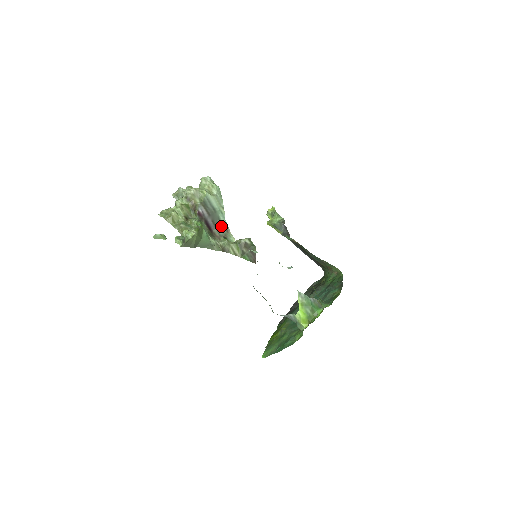
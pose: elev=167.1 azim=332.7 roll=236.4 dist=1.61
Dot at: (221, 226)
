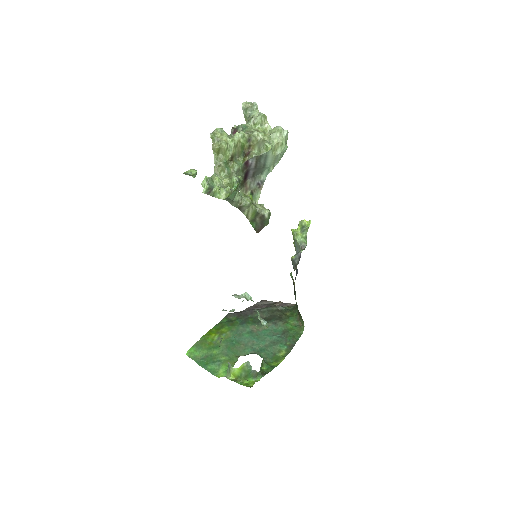
Dot at: (258, 179)
